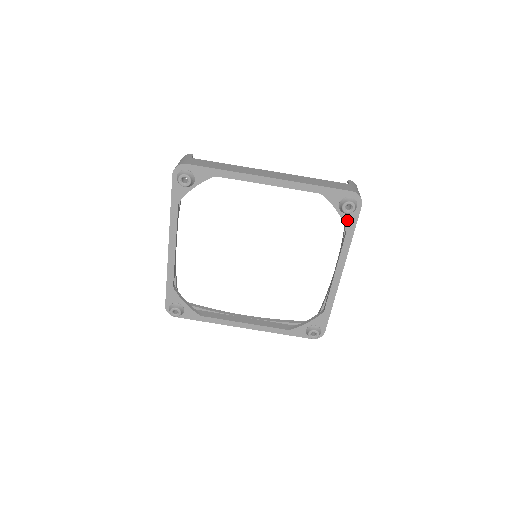
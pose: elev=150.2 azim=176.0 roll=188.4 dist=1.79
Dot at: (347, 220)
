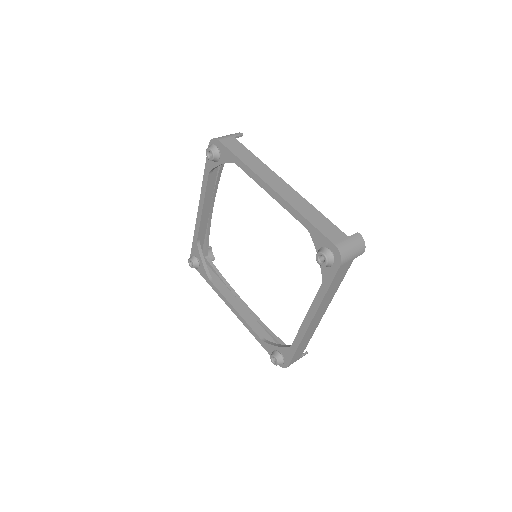
Dot at: (325, 272)
